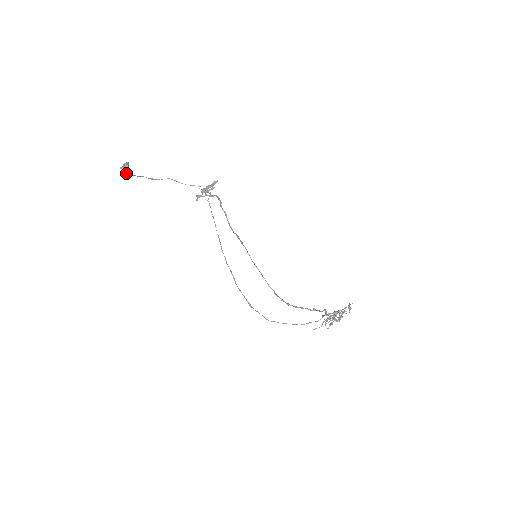
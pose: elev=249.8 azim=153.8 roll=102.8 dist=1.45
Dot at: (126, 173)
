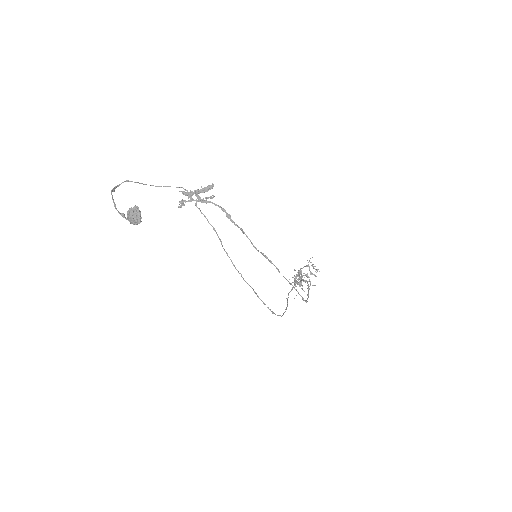
Dot at: (139, 223)
